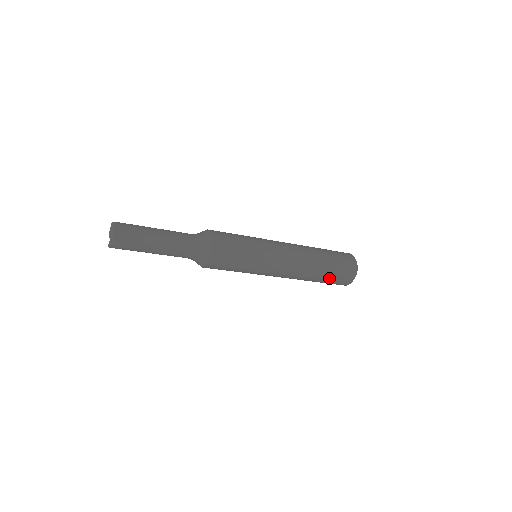
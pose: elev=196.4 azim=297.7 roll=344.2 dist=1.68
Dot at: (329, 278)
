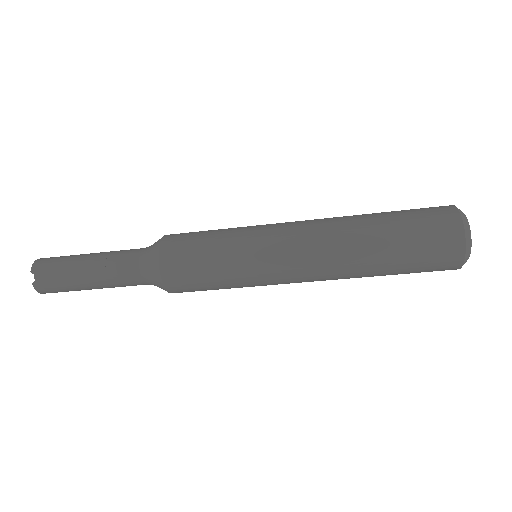
Dot at: (404, 252)
